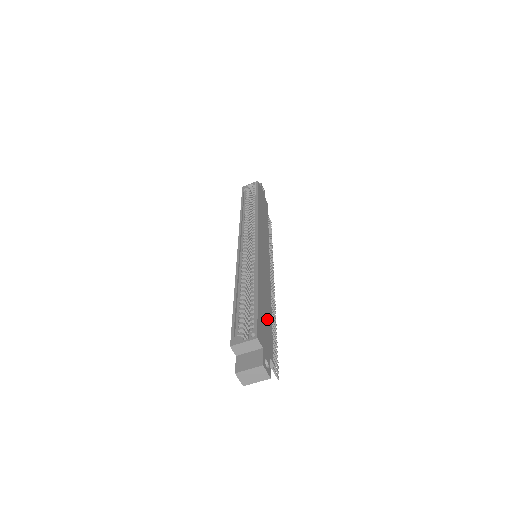
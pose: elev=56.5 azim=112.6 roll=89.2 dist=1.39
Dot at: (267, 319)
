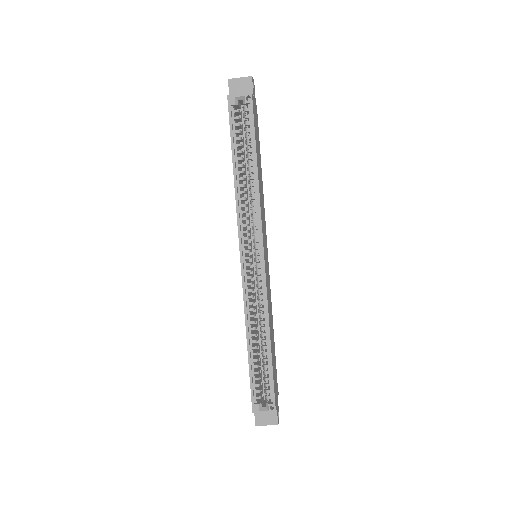
Dot at: (274, 359)
